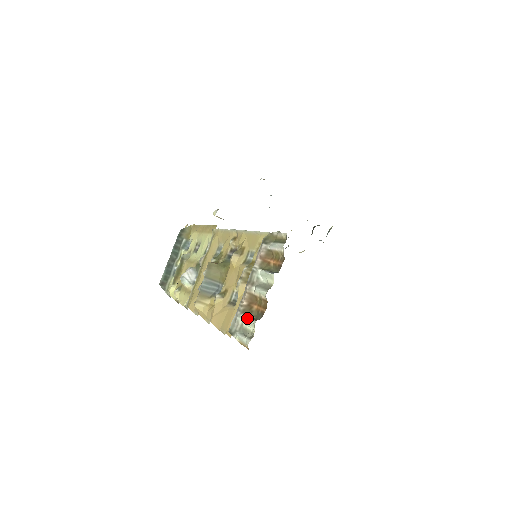
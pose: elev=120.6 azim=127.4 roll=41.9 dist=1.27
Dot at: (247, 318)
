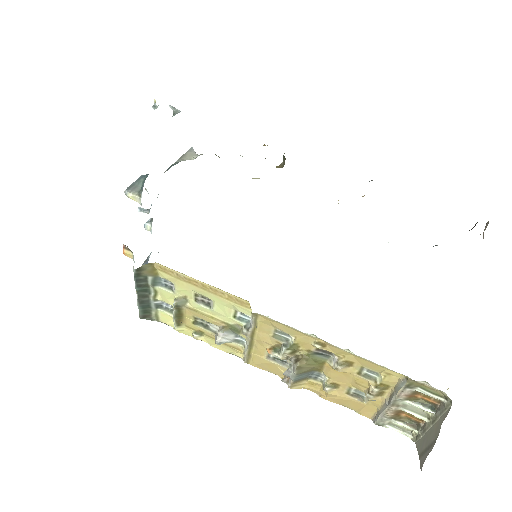
Dot at: (400, 424)
